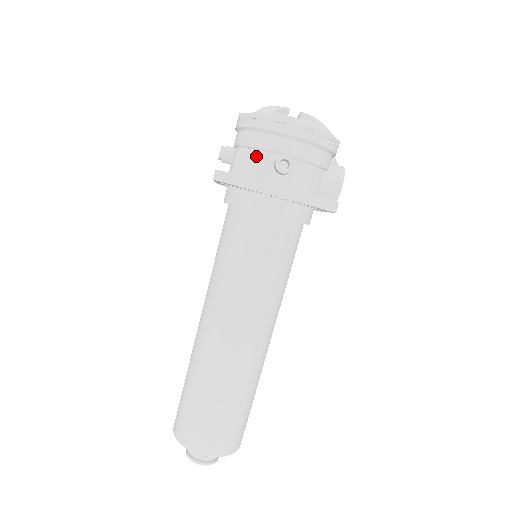
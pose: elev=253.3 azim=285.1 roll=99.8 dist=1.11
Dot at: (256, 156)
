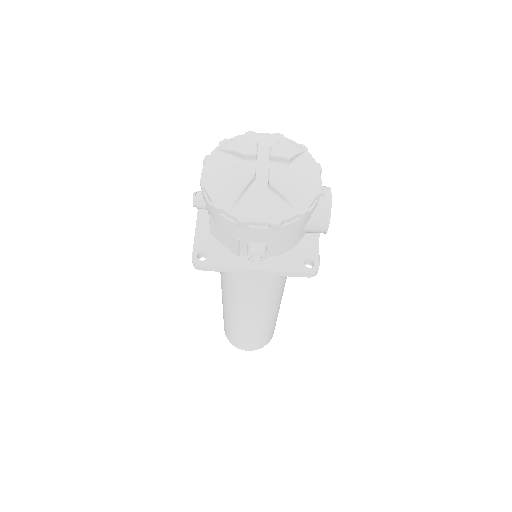
Dot at: (228, 236)
